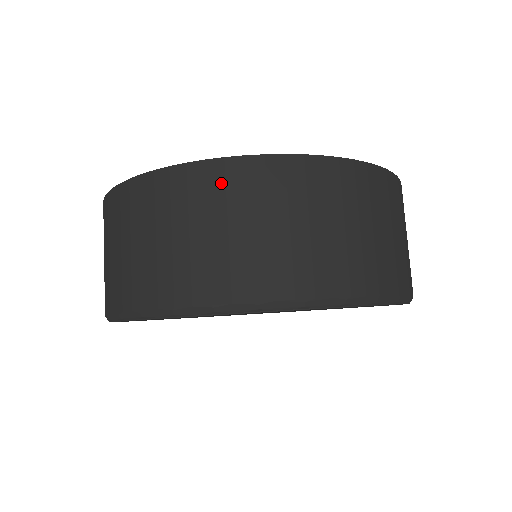
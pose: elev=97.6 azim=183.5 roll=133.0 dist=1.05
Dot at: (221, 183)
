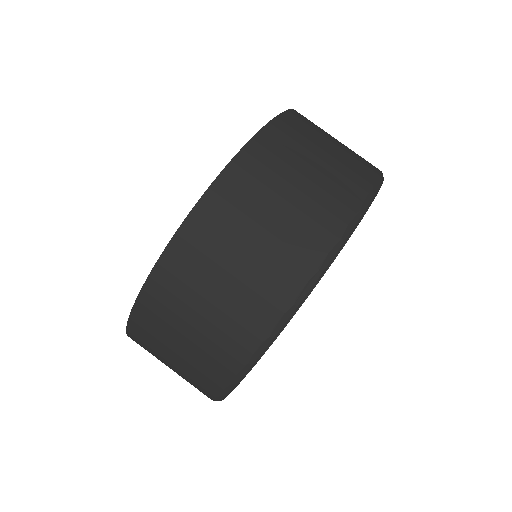
Dot at: (152, 315)
